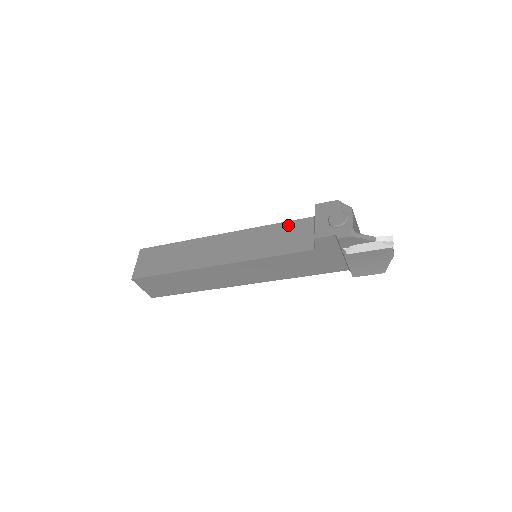
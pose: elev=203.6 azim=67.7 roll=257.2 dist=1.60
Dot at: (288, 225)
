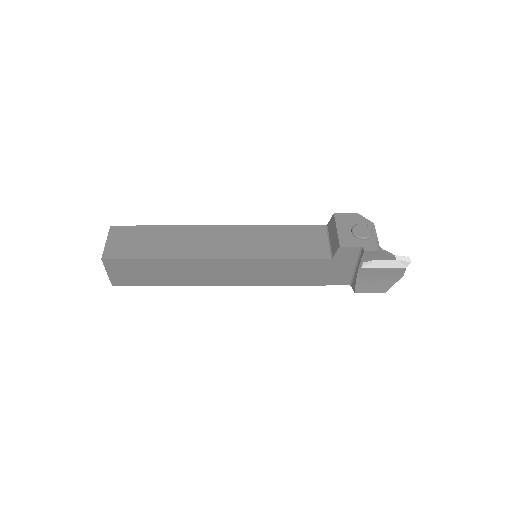
Dot at: (299, 229)
